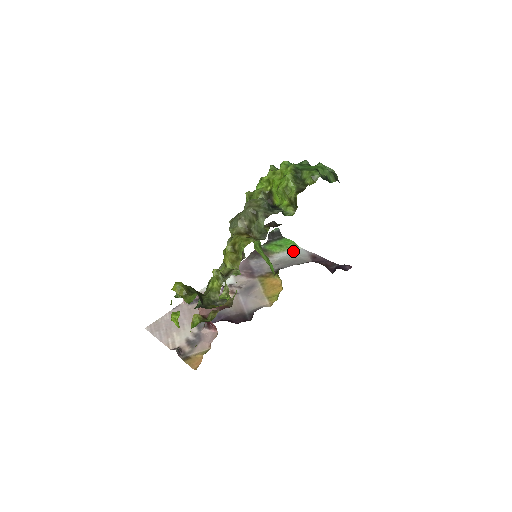
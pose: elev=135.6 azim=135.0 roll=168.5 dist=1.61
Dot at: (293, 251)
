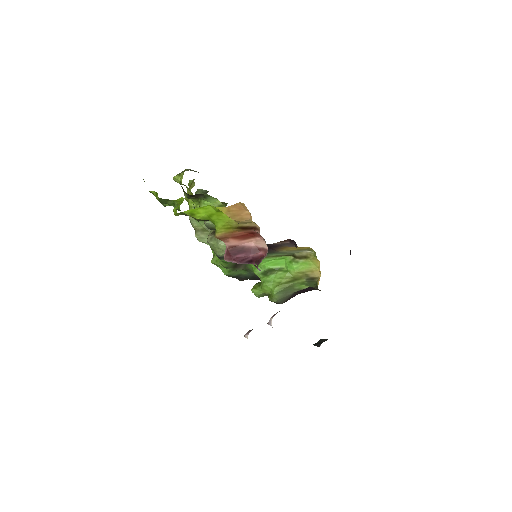
Dot at: occluded
